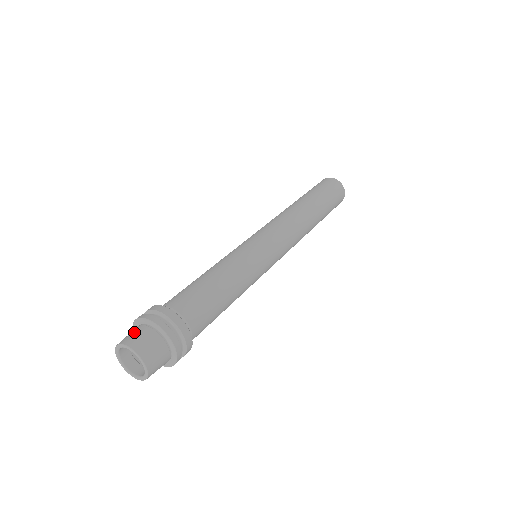
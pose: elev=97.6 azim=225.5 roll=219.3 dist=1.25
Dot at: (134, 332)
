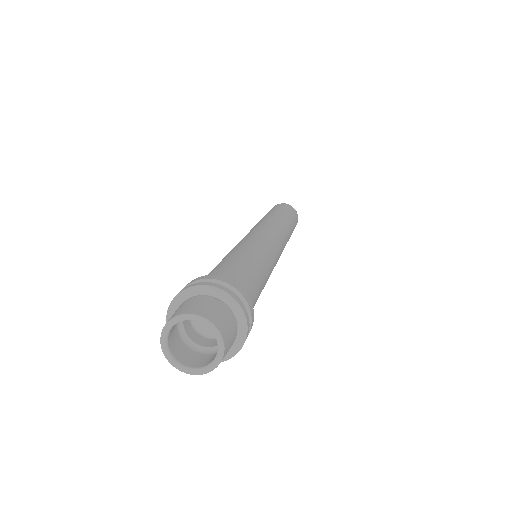
Dot at: (177, 309)
